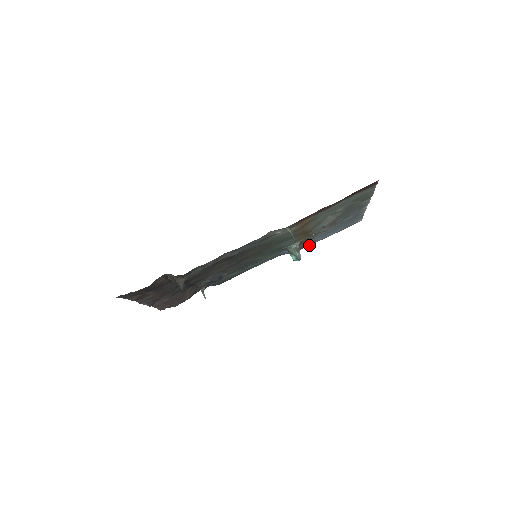
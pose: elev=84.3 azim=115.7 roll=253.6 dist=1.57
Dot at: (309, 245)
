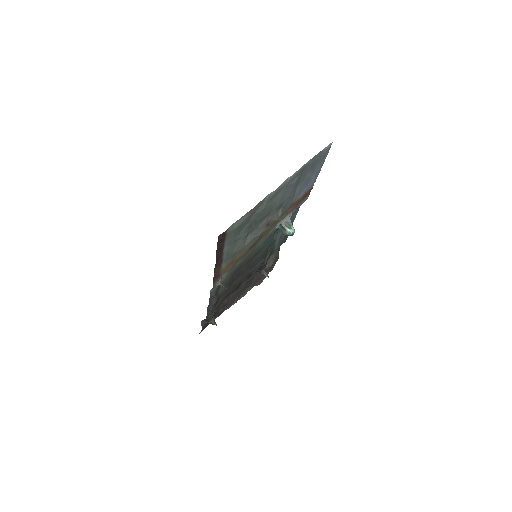
Dot at: (311, 188)
